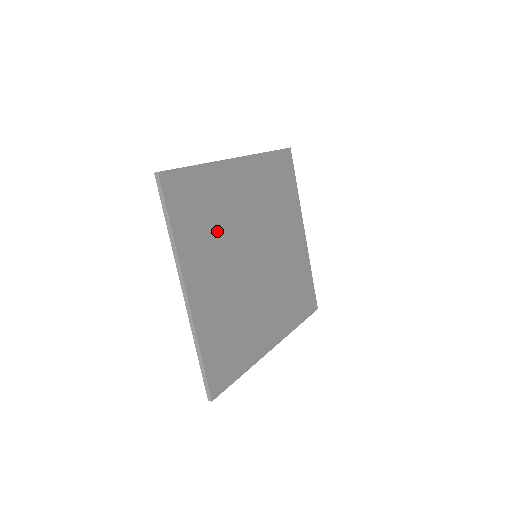
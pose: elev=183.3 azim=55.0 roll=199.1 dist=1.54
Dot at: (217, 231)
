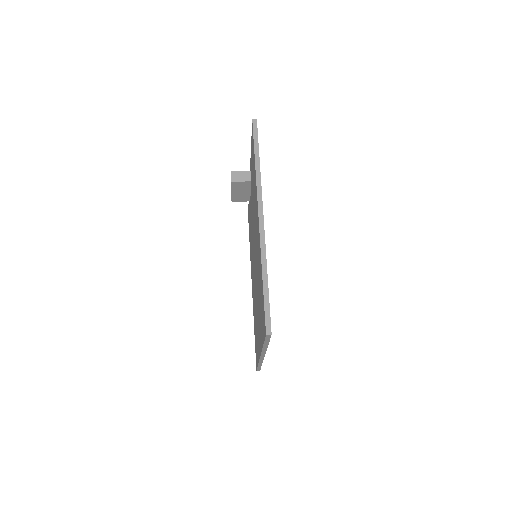
Dot at: occluded
